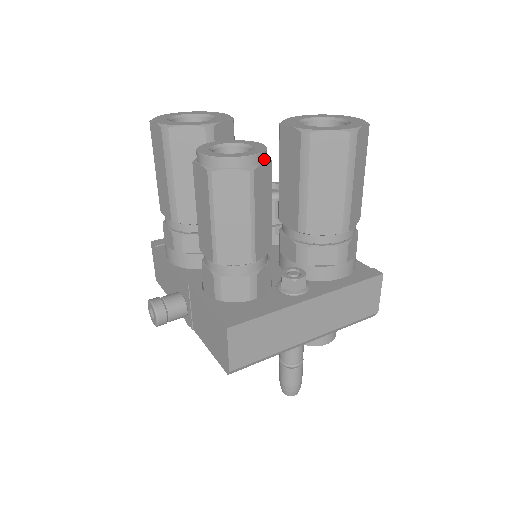
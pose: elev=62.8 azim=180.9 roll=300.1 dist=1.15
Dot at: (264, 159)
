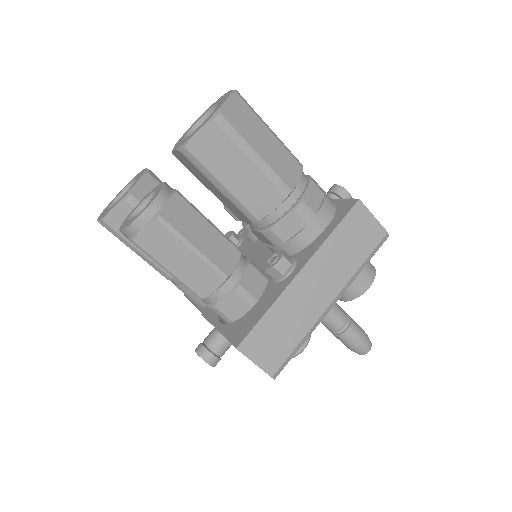
Dot at: (166, 198)
